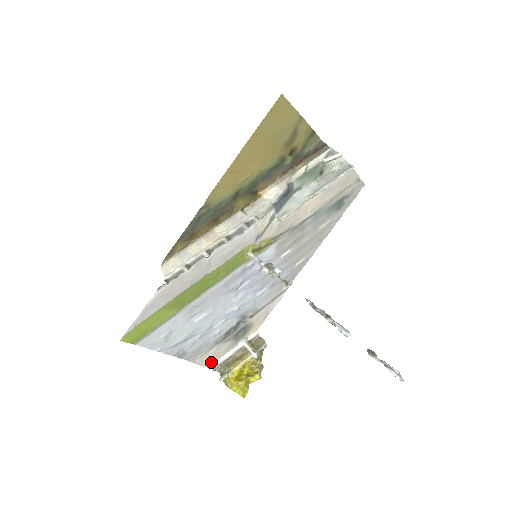
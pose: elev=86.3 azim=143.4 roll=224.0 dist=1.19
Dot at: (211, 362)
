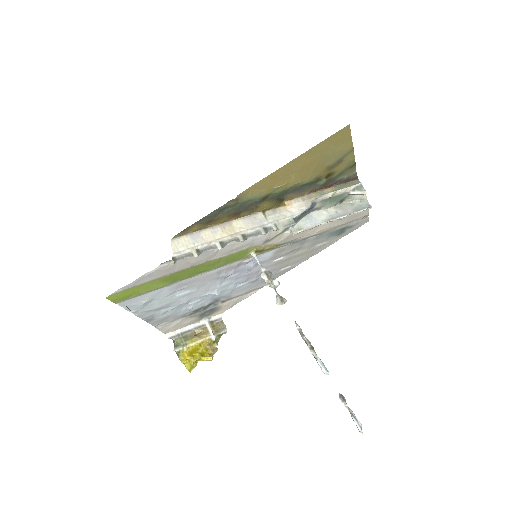
Dot at: (170, 330)
